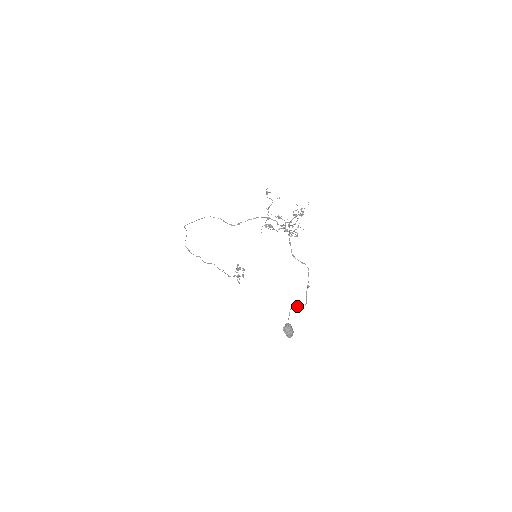
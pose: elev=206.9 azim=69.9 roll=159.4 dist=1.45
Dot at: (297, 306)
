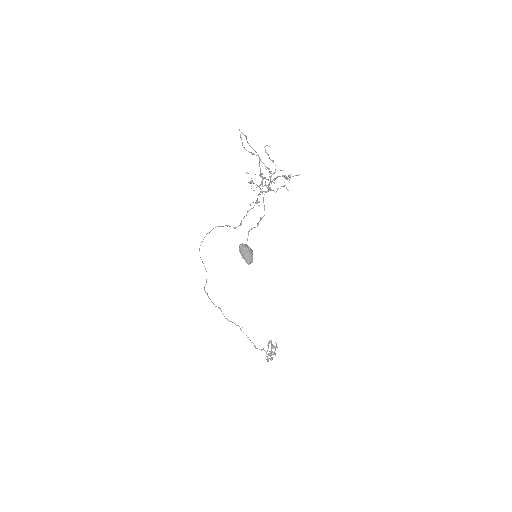
Dot at: (258, 223)
